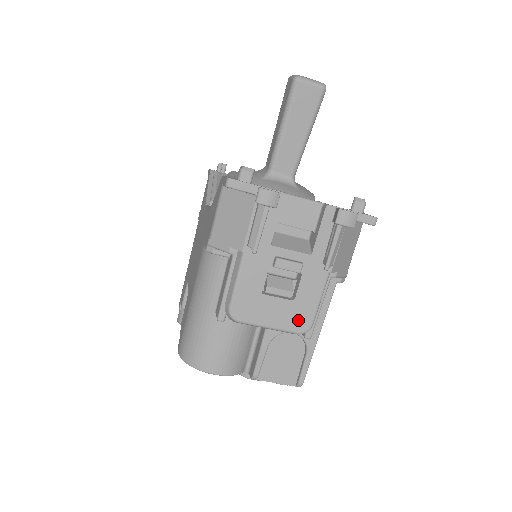
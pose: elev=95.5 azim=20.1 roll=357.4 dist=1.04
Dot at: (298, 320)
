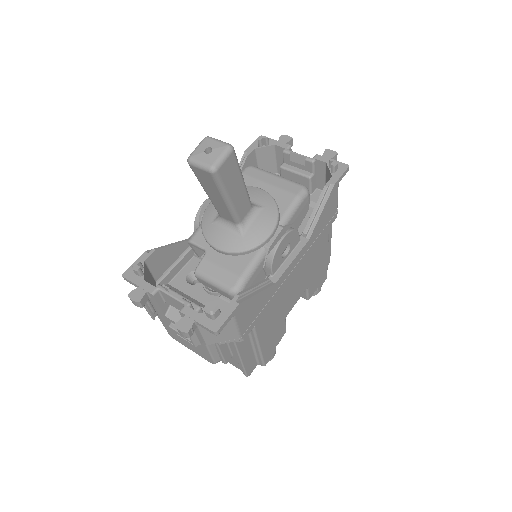
Dot at: (205, 356)
